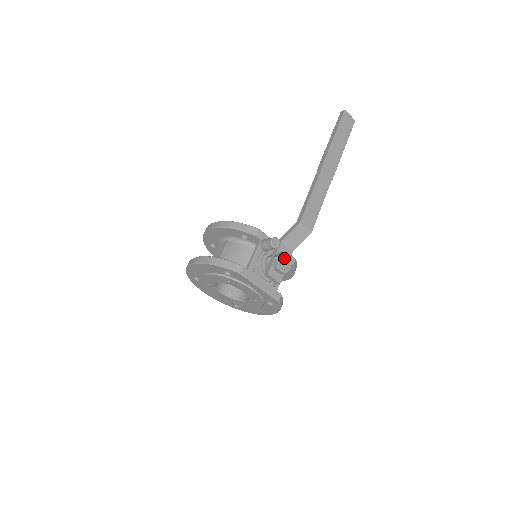
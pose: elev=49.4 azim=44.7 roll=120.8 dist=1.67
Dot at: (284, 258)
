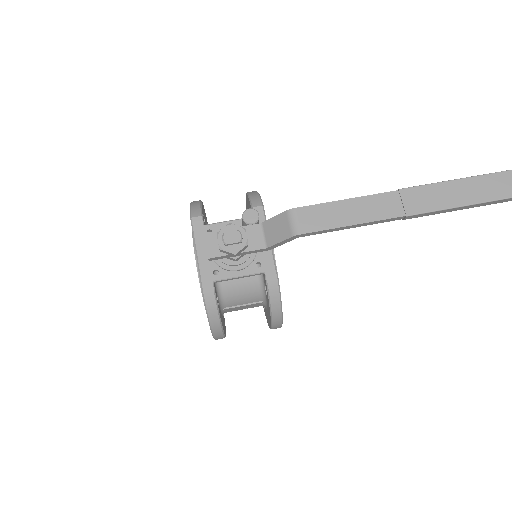
Dot at: (235, 231)
